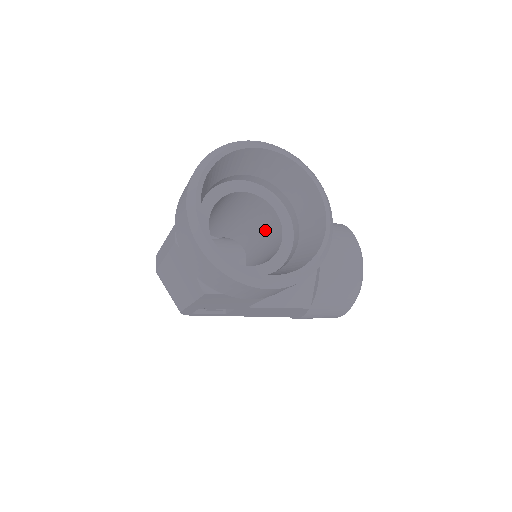
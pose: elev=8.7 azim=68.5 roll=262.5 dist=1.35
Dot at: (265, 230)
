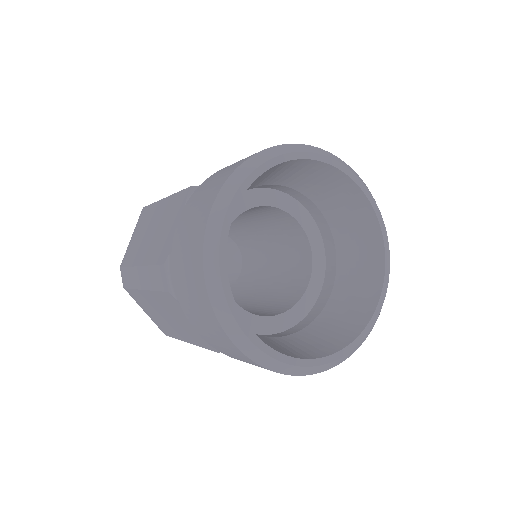
Dot at: (278, 238)
